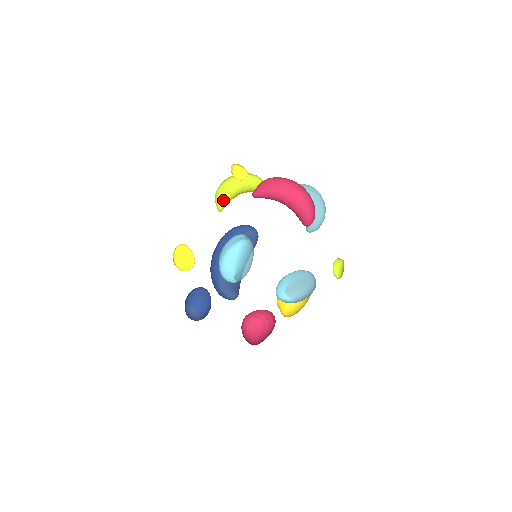
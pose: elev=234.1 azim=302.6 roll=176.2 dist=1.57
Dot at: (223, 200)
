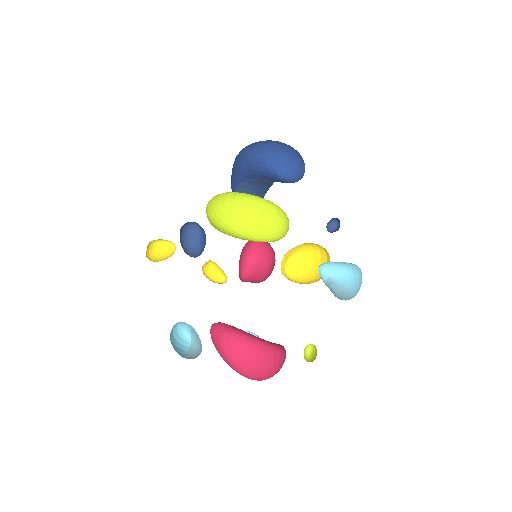
Dot at: occluded
